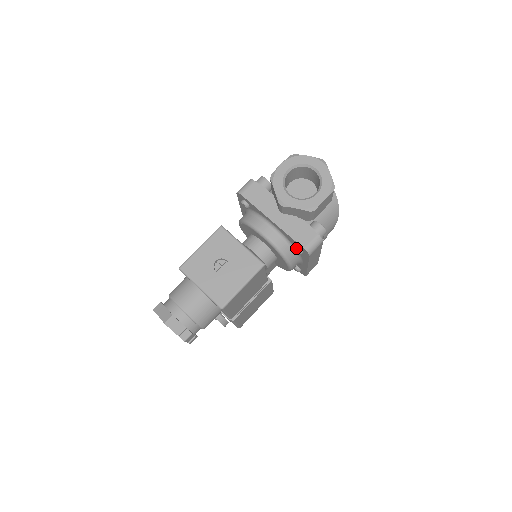
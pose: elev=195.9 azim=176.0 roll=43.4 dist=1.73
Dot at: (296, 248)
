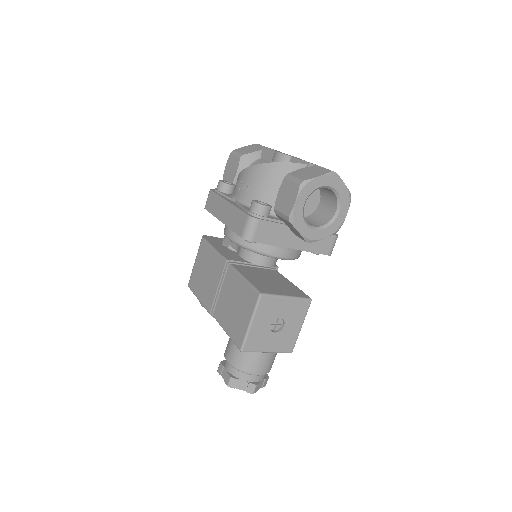
Dot at: (316, 254)
